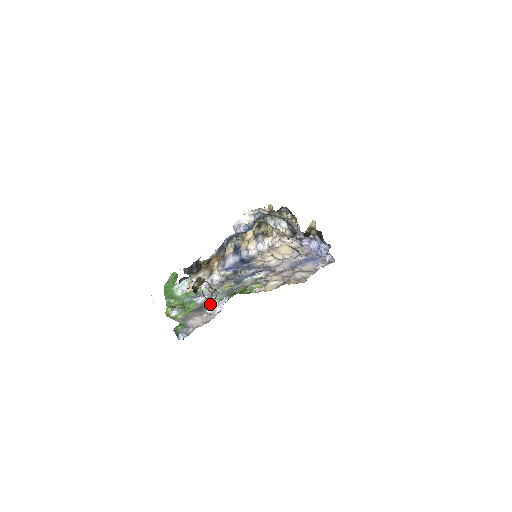
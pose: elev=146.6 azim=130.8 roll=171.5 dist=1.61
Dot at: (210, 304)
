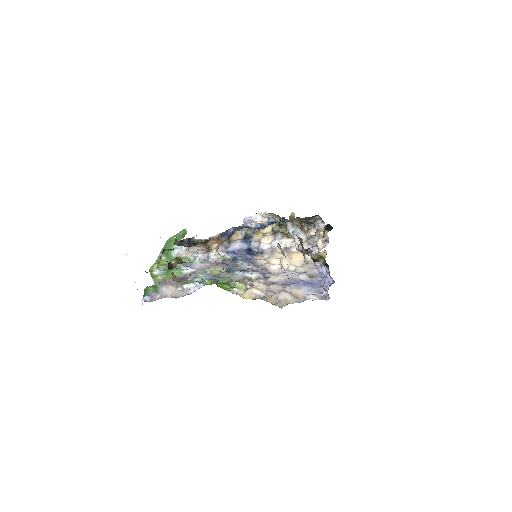
Dot at: (192, 280)
